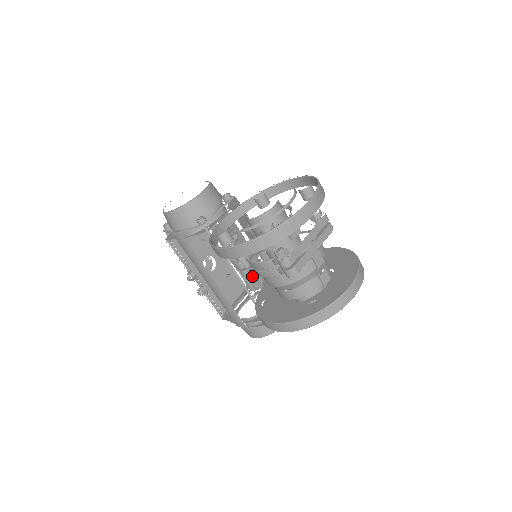
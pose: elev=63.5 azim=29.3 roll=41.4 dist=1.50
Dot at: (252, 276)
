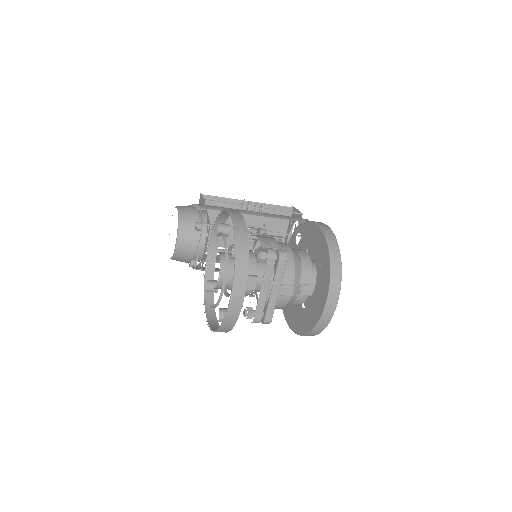
Dot at: occluded
